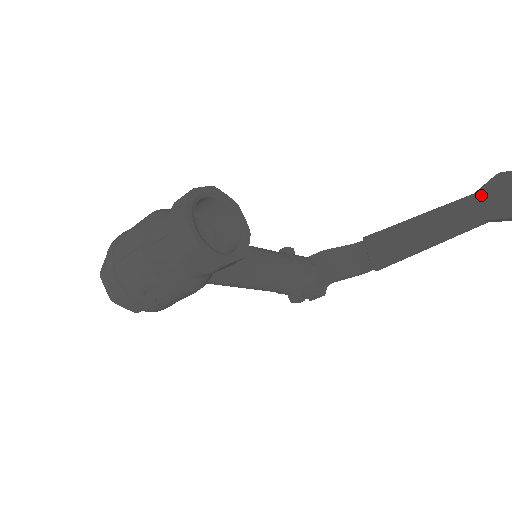
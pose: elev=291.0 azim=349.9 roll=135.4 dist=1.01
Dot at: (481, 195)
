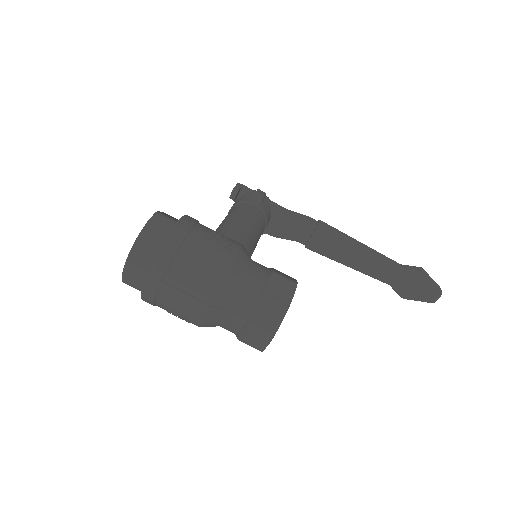
Dot at: (403, 273)
